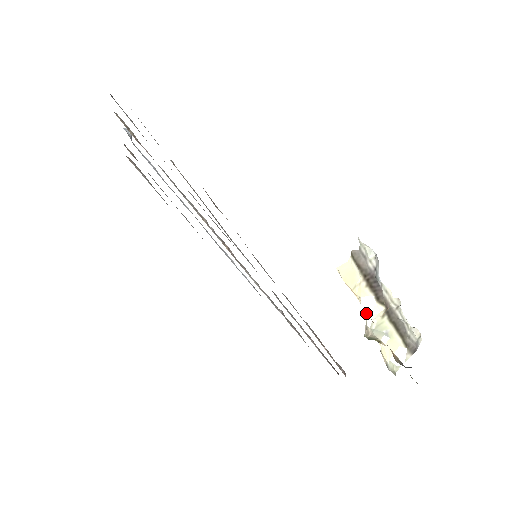
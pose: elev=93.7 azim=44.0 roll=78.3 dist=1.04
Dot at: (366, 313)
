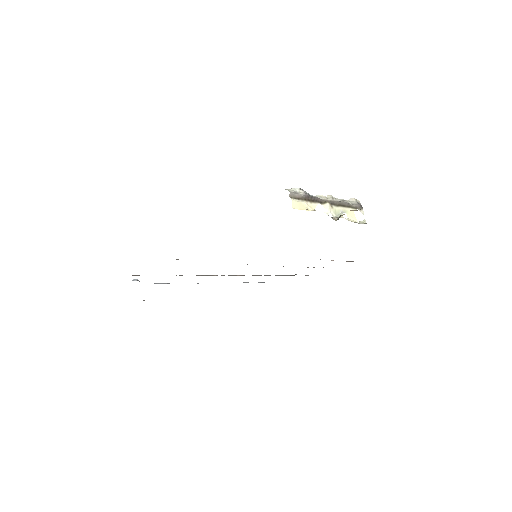
Dot at: occluded
